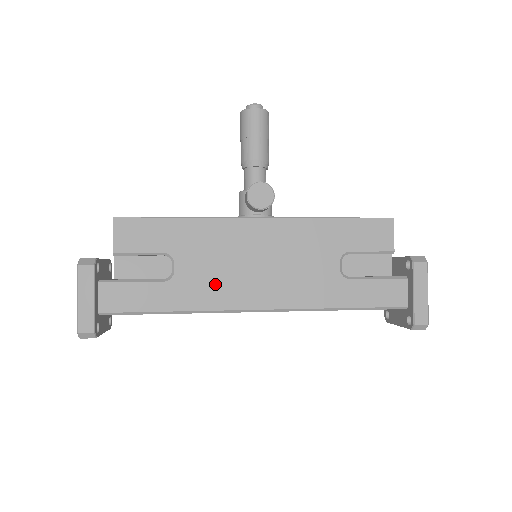
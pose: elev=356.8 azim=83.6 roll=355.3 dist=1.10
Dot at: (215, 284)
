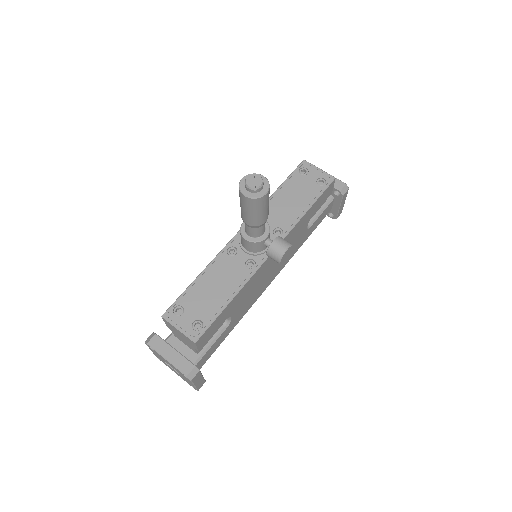
Dot at: (251, 300)
